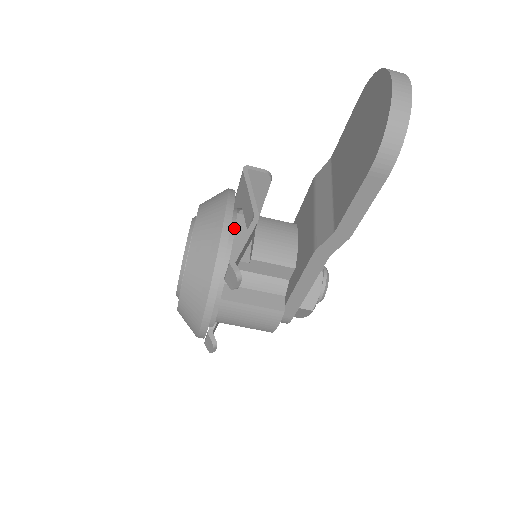
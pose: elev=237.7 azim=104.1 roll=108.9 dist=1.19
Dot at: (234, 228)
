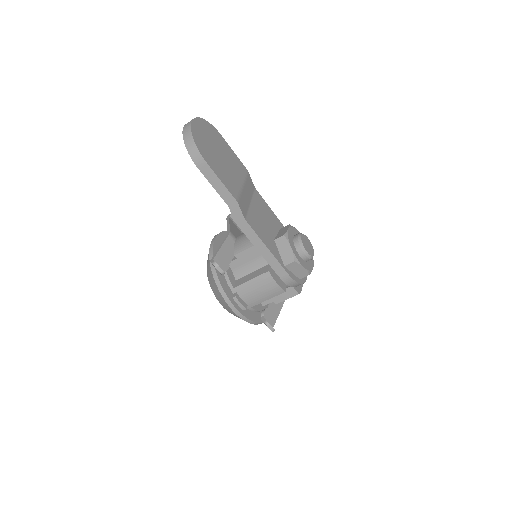
Dot at: occluded
